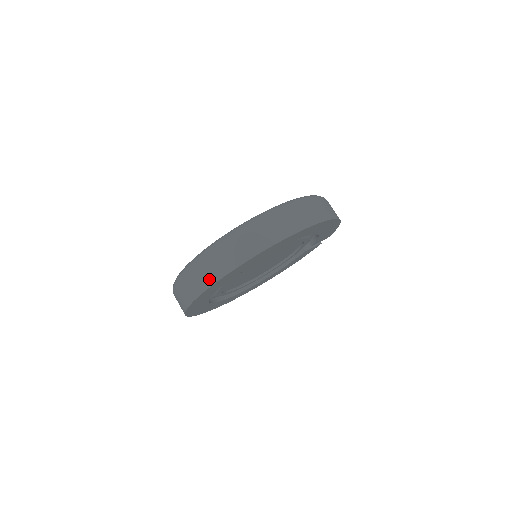
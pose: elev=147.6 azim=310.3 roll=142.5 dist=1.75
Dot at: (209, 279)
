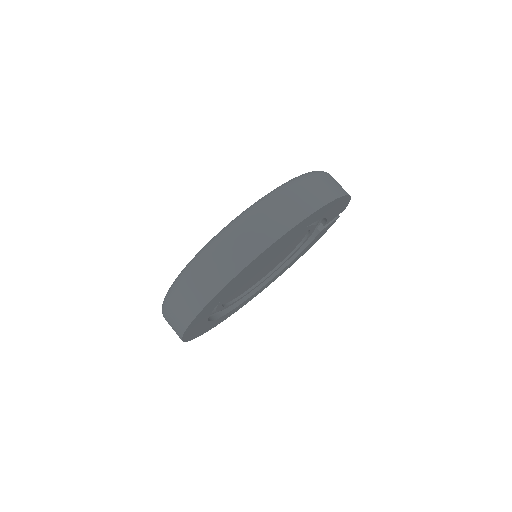
Dot at: (188, 313)
